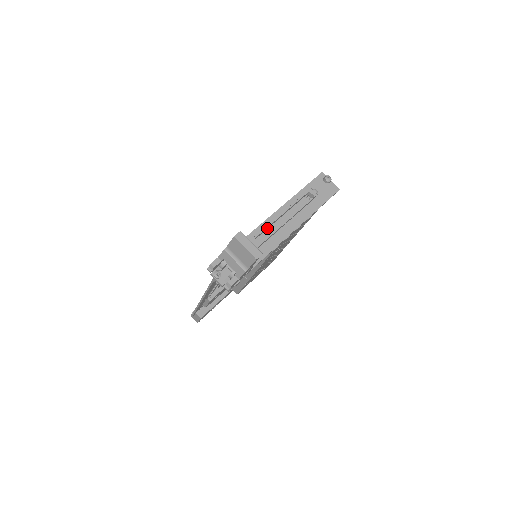
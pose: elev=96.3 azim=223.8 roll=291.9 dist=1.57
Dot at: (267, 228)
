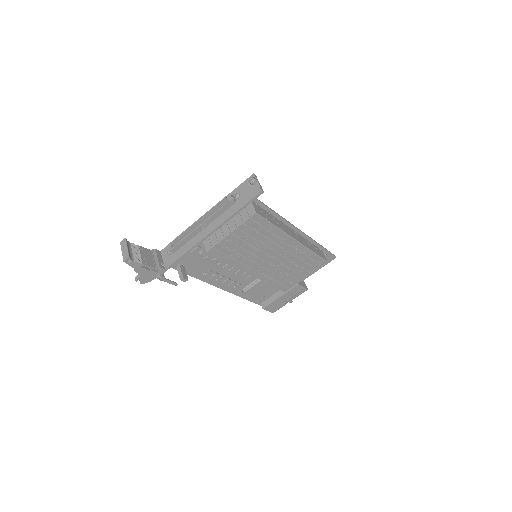
Dot at: (188, 233)
